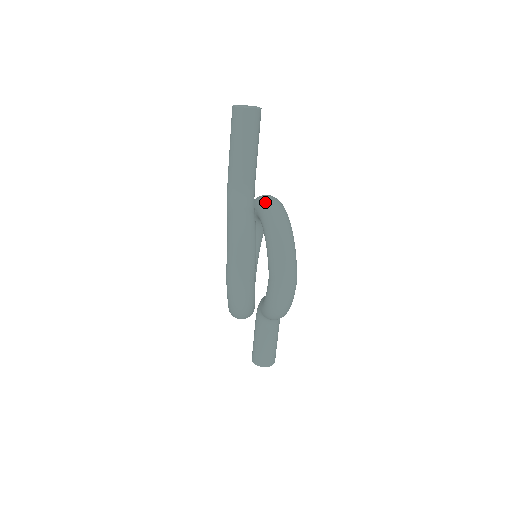
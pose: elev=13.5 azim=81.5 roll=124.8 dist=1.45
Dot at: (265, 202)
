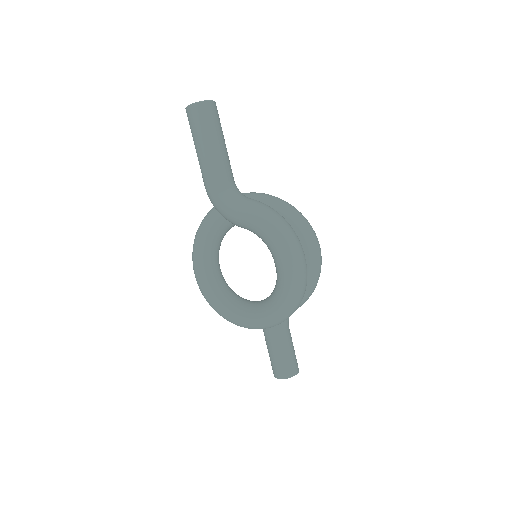
Dot at: (246, 196)
